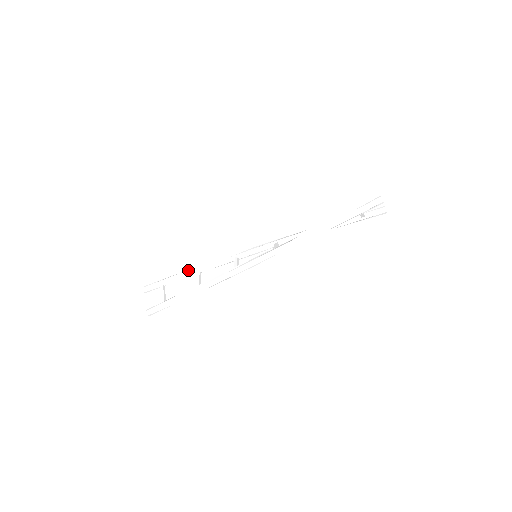
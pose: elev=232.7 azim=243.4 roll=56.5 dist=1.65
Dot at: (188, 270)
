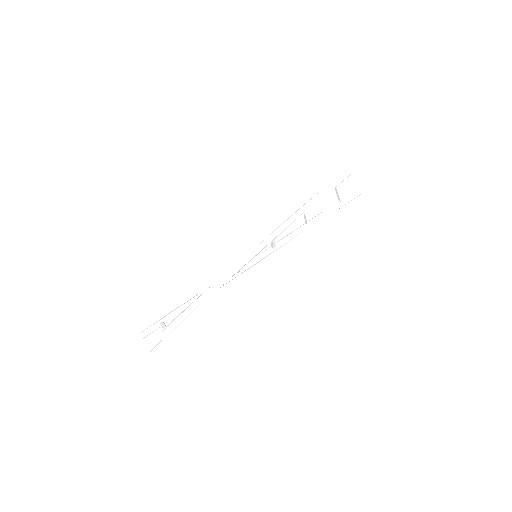
Dot at: (189, 300)
